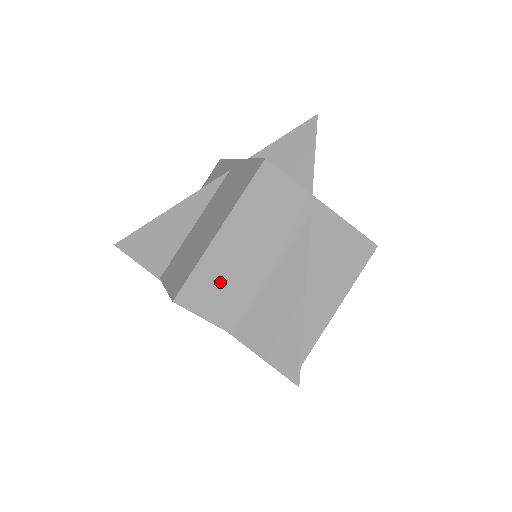
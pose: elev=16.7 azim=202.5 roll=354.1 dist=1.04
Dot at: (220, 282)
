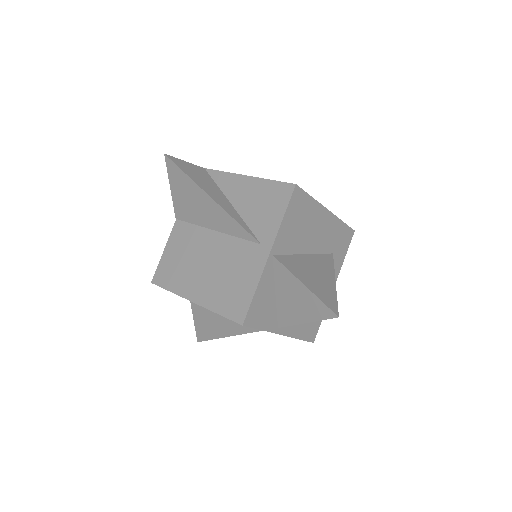
Dot at: occluded
